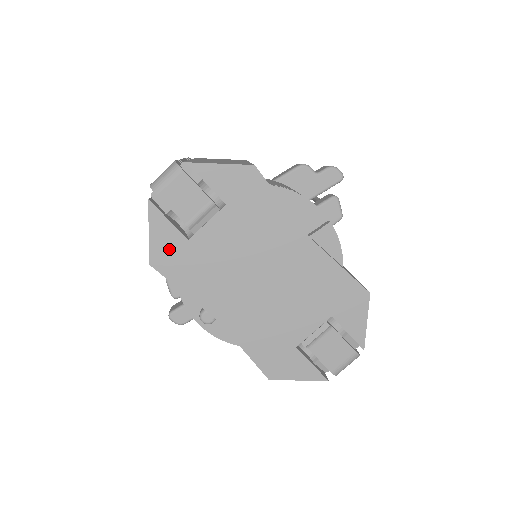
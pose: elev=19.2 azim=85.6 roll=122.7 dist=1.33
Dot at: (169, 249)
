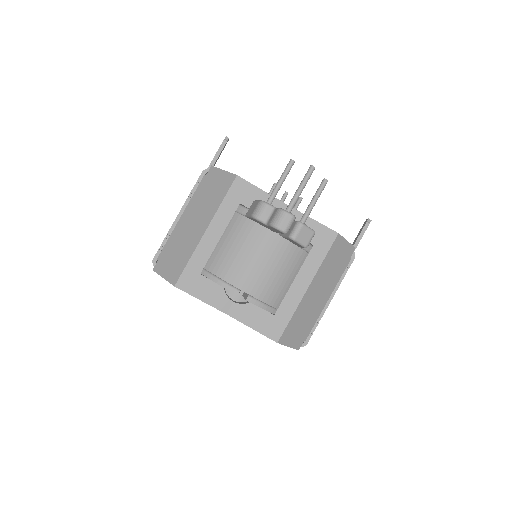
Dot at: occluded
